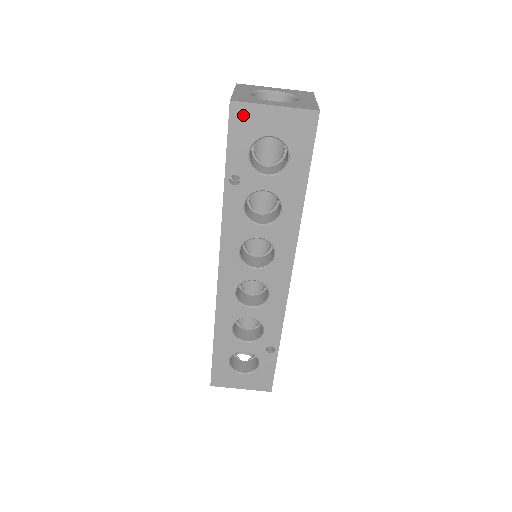
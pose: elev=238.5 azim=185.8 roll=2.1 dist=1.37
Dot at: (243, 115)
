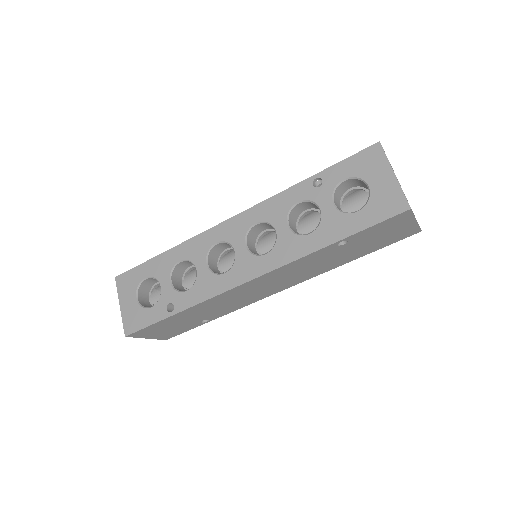
Dot at: (374, 157)
